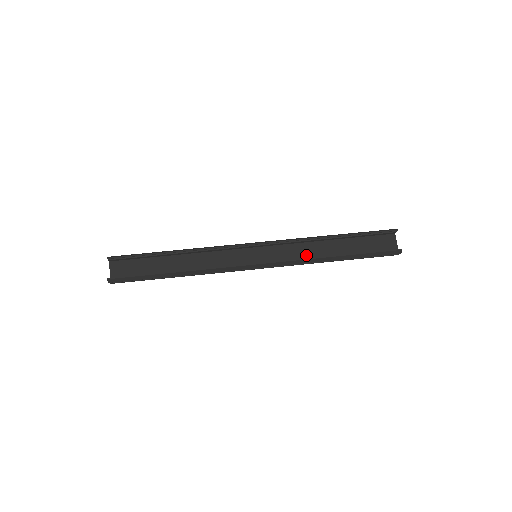
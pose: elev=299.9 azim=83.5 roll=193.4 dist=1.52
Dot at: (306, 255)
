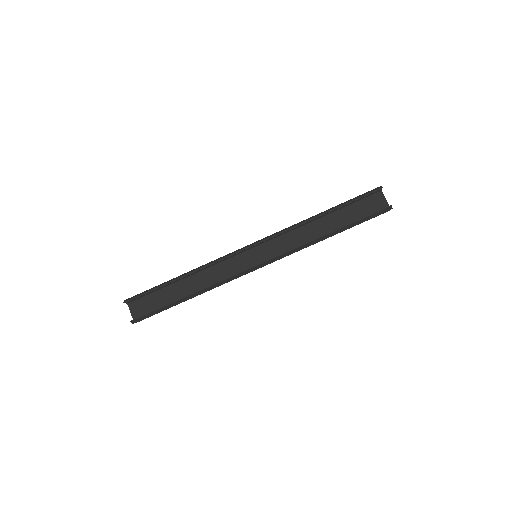
Dot at: (302, 240)
